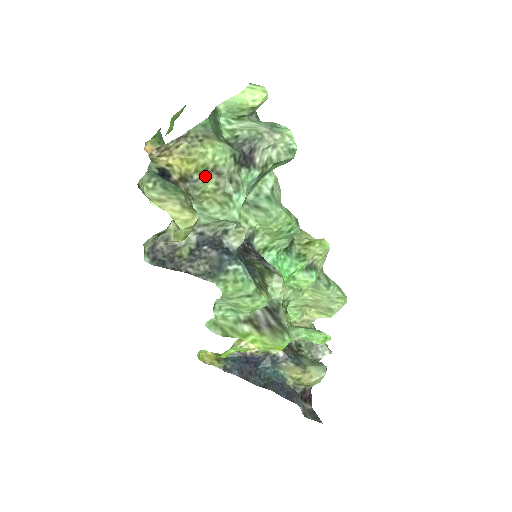
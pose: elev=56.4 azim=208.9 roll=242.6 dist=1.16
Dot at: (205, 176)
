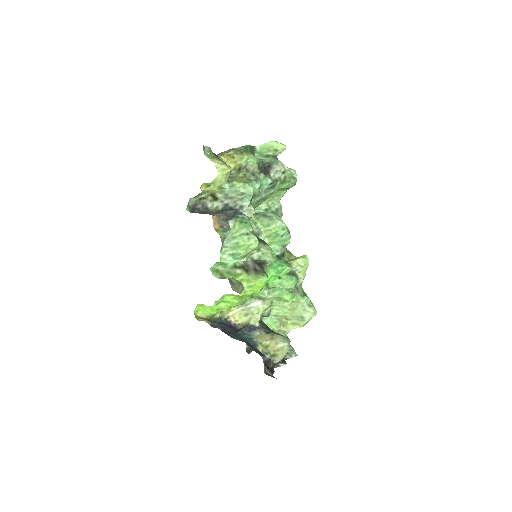
Dot at: (239, 171)
